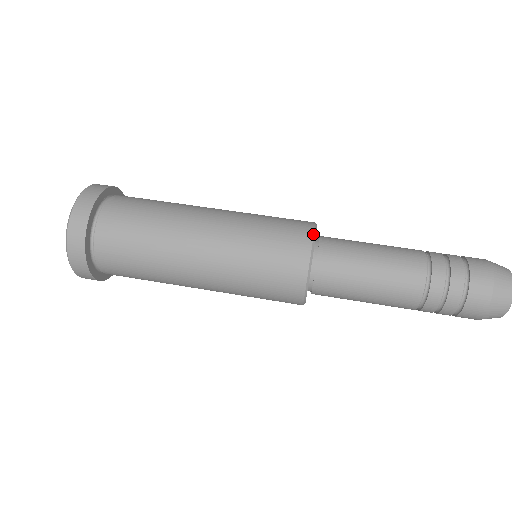
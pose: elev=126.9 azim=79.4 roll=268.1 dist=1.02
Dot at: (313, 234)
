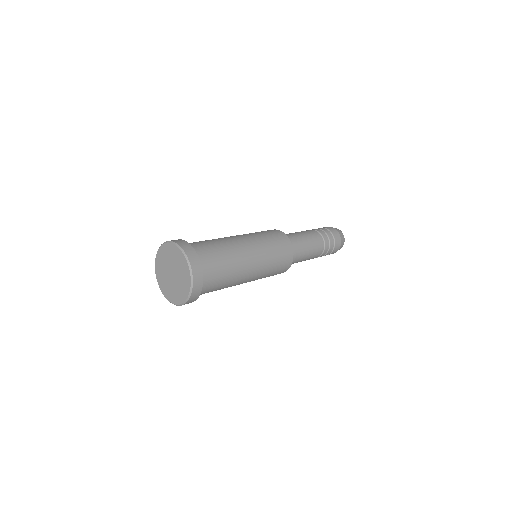
Dot at: occluded
